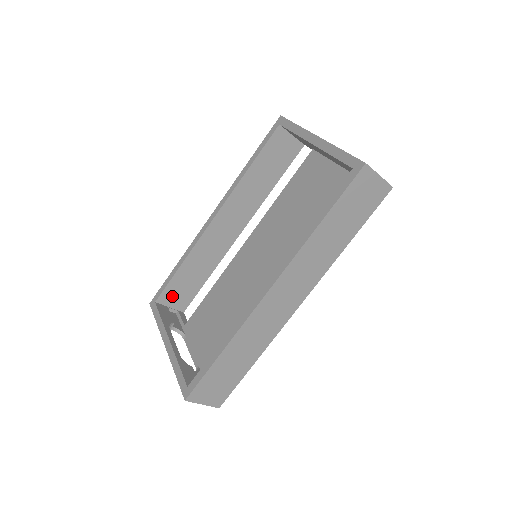
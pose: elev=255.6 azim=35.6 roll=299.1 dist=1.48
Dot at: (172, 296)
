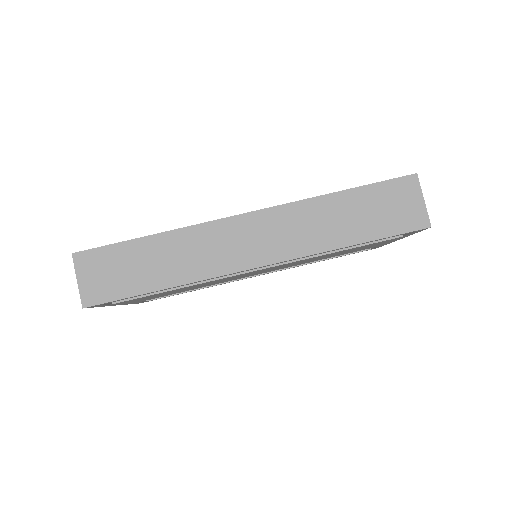
Dot at: occluded
